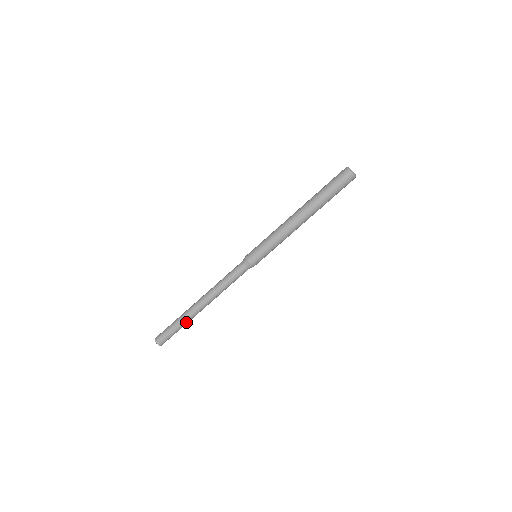
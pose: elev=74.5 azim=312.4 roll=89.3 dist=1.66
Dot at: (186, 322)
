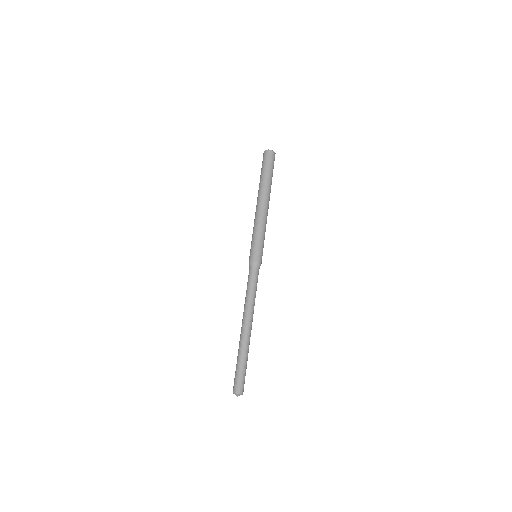
Dot at: (246, 353)
